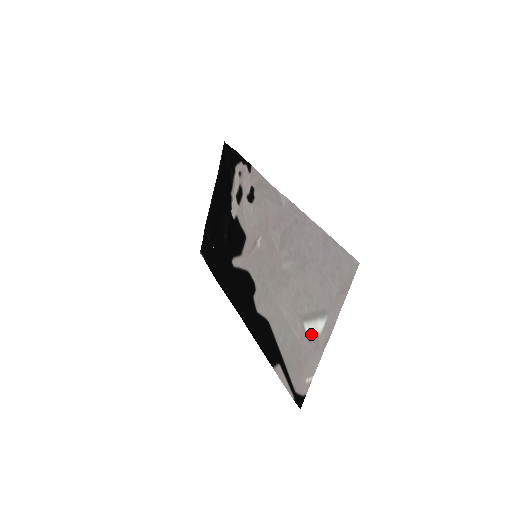
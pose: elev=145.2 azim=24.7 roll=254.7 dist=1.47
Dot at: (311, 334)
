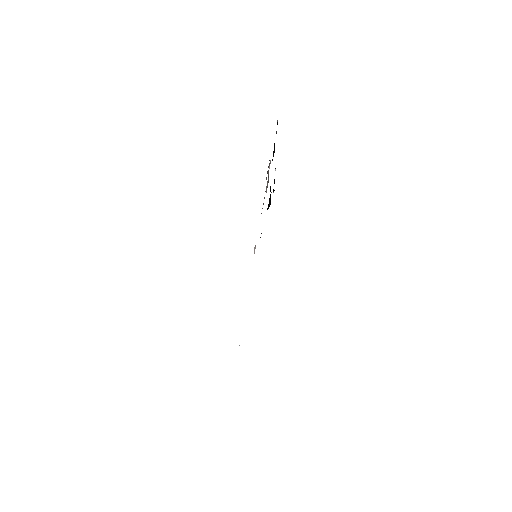
Dot at: occluded
